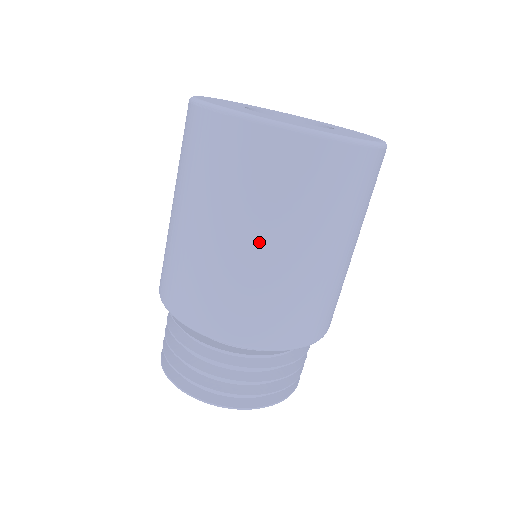
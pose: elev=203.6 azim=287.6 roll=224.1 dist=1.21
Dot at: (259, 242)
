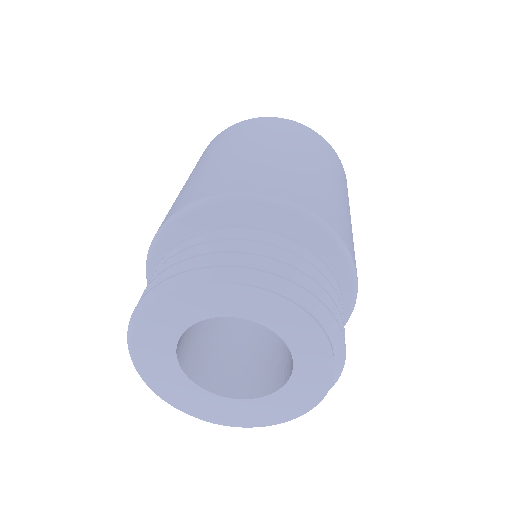
Dot at: occluded
